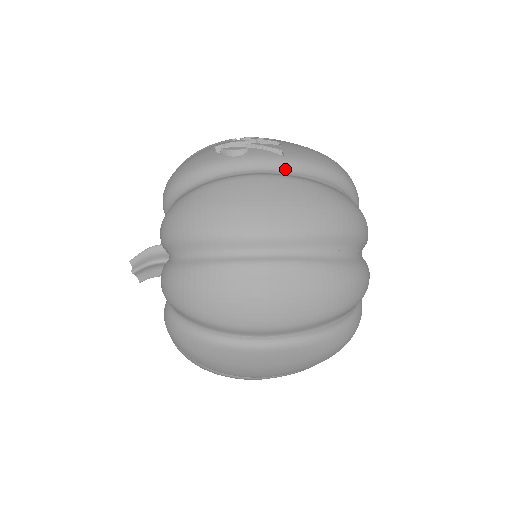
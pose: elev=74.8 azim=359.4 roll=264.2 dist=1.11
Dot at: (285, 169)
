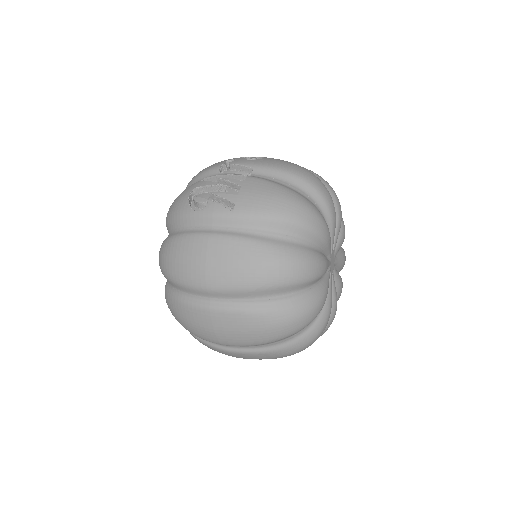
Dot at: (232, 225)
